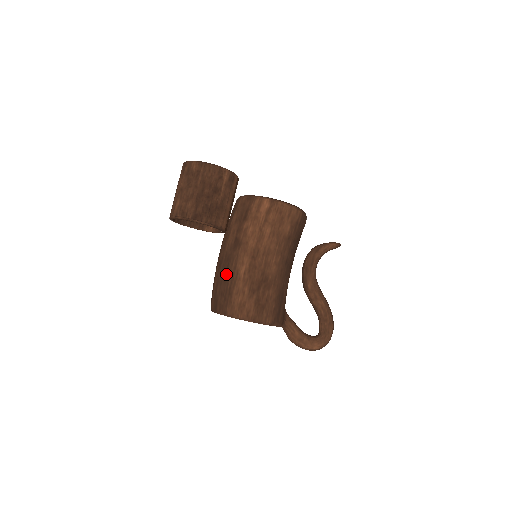
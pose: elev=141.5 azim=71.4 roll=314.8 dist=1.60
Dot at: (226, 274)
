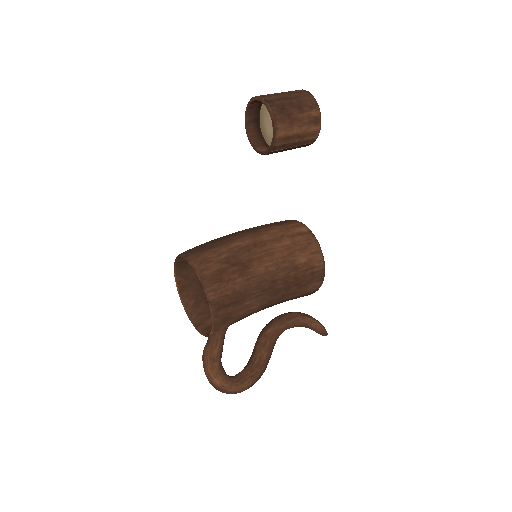
Dot at: (221, 239)
